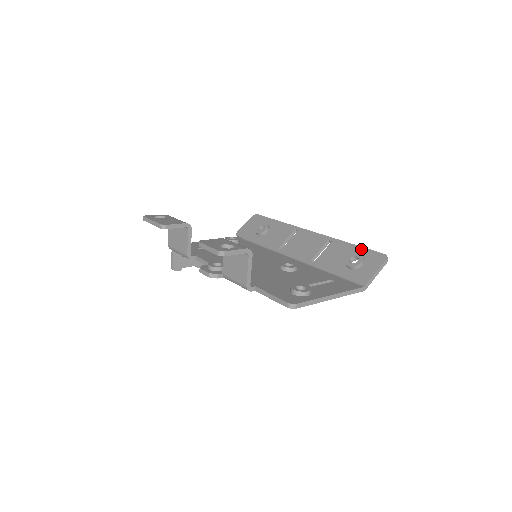
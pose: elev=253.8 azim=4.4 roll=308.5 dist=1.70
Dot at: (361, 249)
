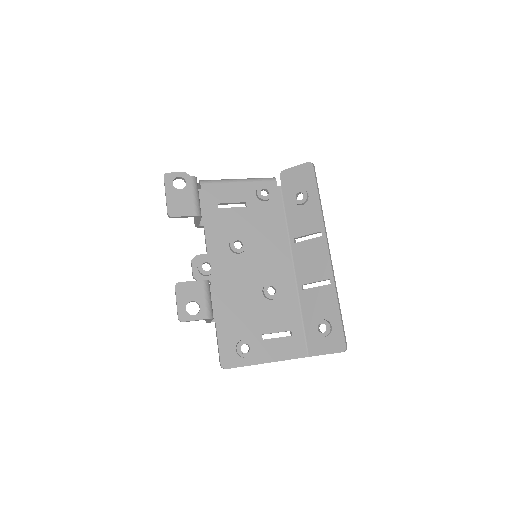
Dot at: (338, 321)
